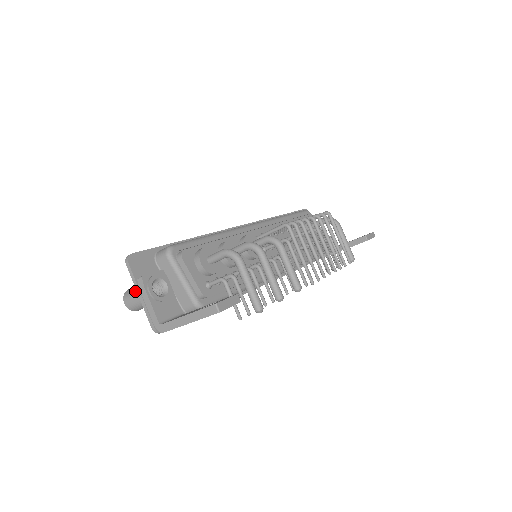
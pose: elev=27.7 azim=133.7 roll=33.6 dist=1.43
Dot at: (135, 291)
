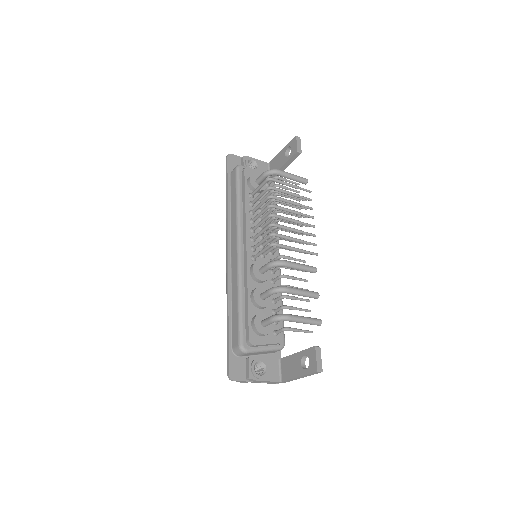
Dot at: occluded
